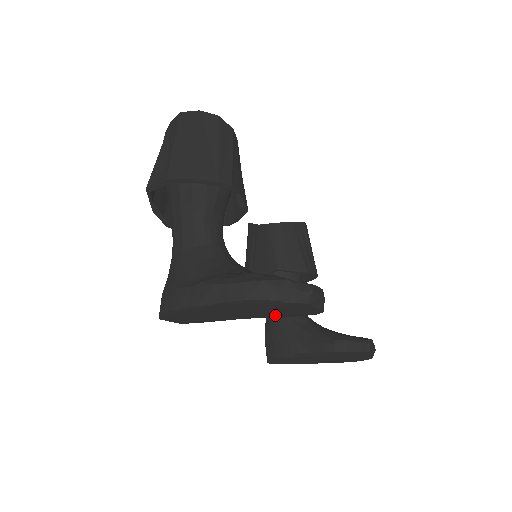
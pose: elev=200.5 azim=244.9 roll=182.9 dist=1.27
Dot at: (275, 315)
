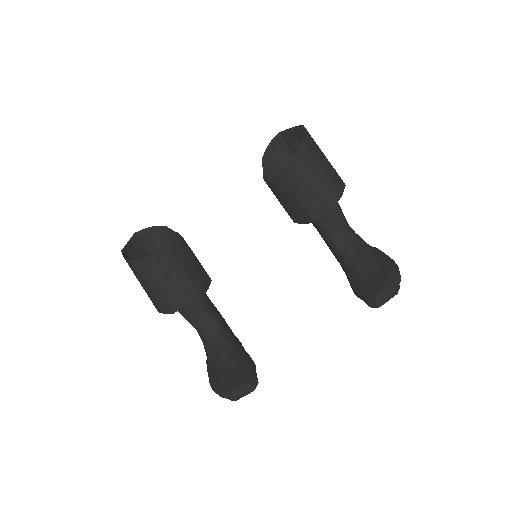
Dot at: occluded
